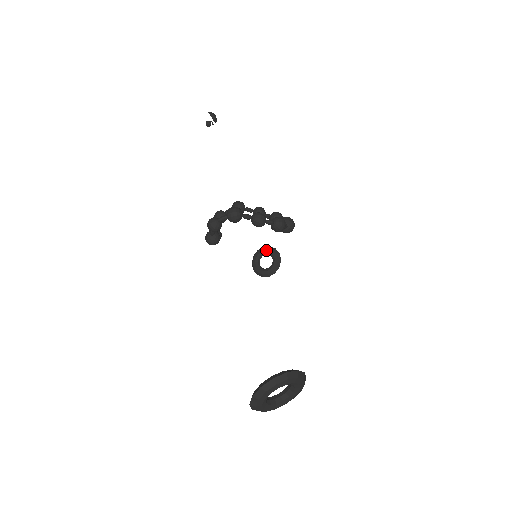
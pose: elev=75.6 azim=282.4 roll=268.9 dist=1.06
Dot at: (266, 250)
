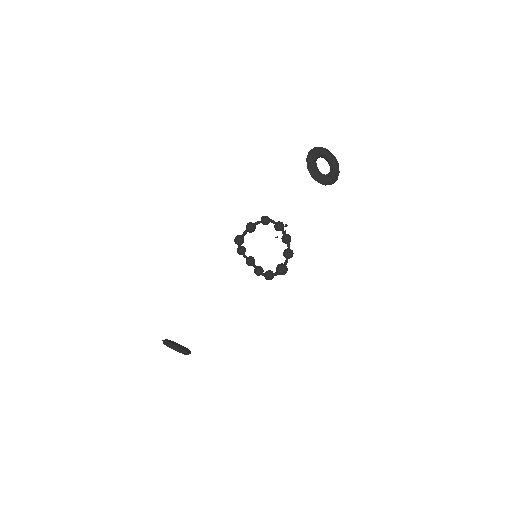
Dot at: (183, 346)
